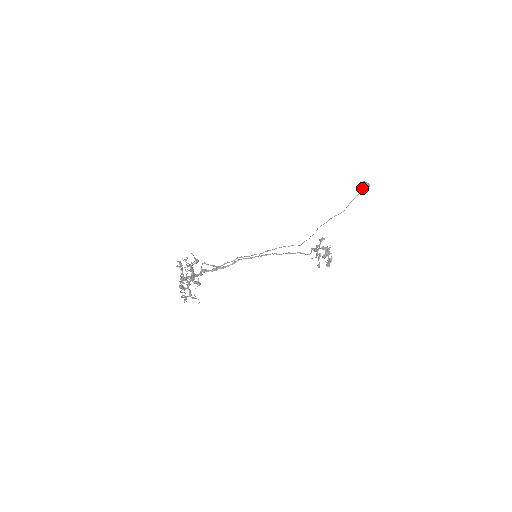
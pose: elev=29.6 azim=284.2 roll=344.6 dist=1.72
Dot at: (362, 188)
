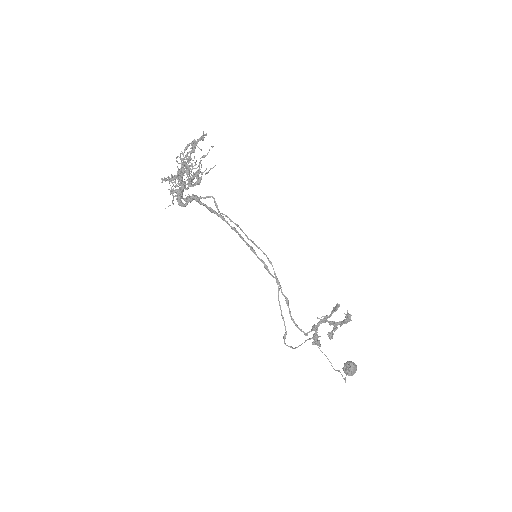
Dot at: (350, 362)
